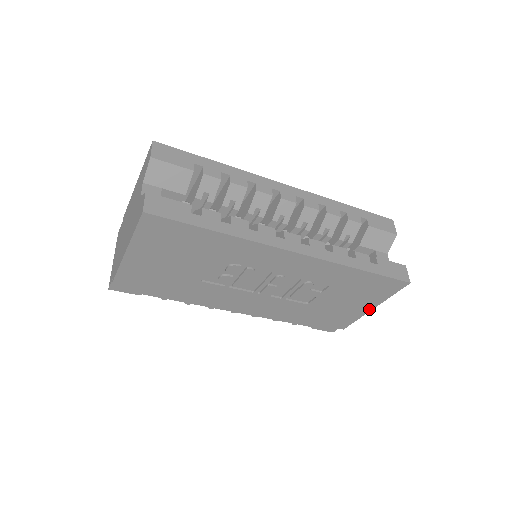
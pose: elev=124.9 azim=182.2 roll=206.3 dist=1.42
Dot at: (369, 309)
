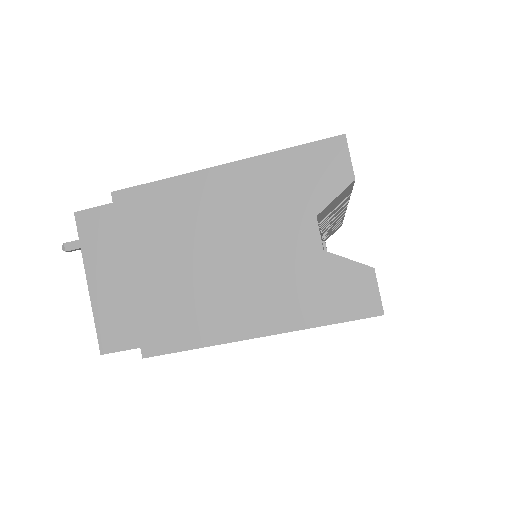
Dot at: occluded
